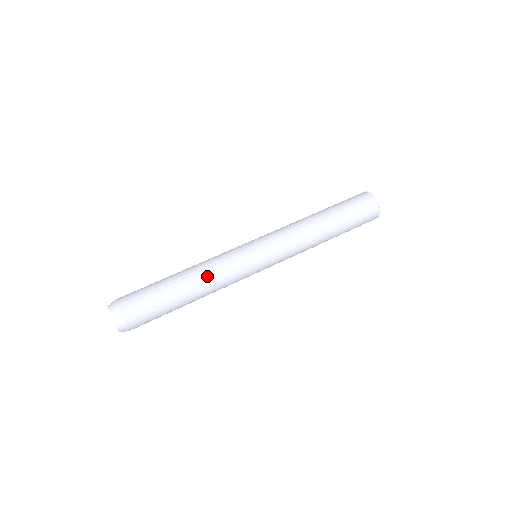
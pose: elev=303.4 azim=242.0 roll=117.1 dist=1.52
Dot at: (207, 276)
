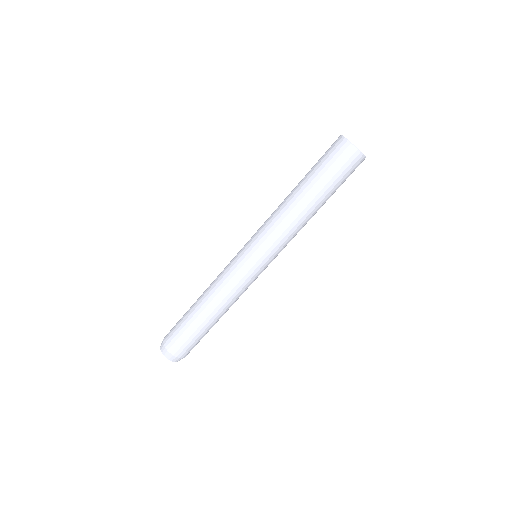
Dot at: (217, 297)
